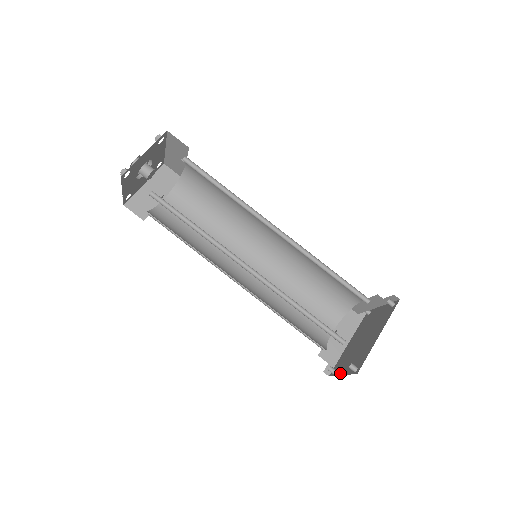
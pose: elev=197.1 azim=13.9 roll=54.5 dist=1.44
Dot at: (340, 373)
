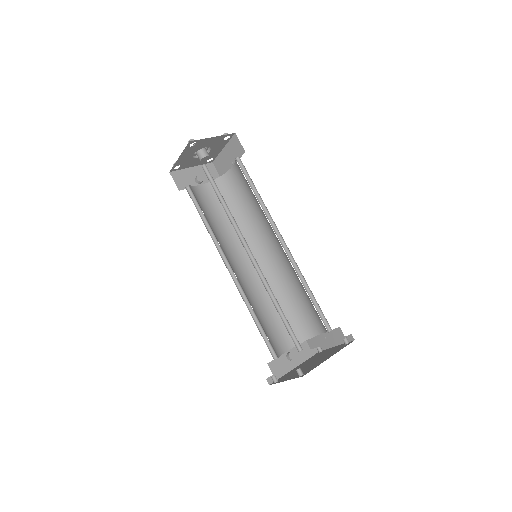
Dot at: (283, 380)
